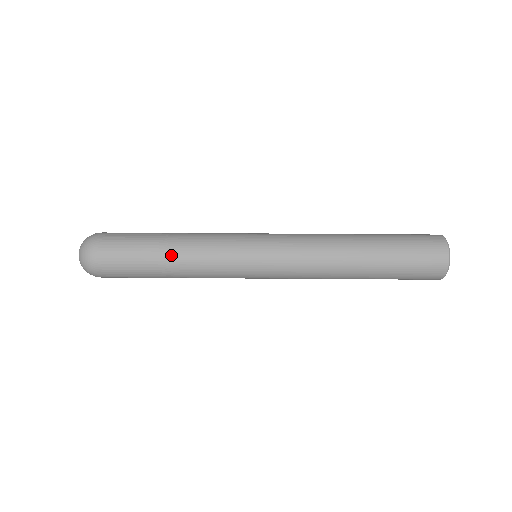
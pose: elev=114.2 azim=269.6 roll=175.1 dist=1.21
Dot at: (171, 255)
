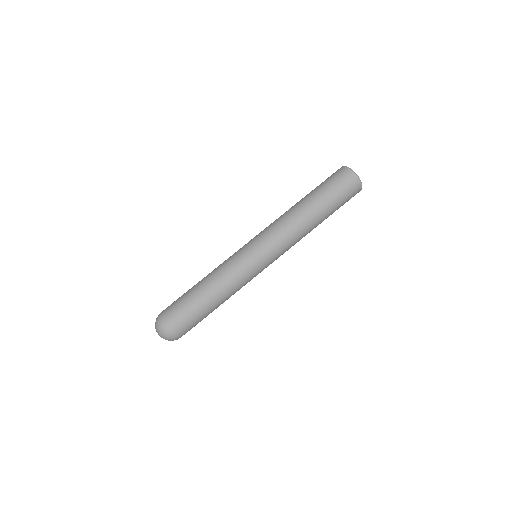
Dot at: (205, 284)
